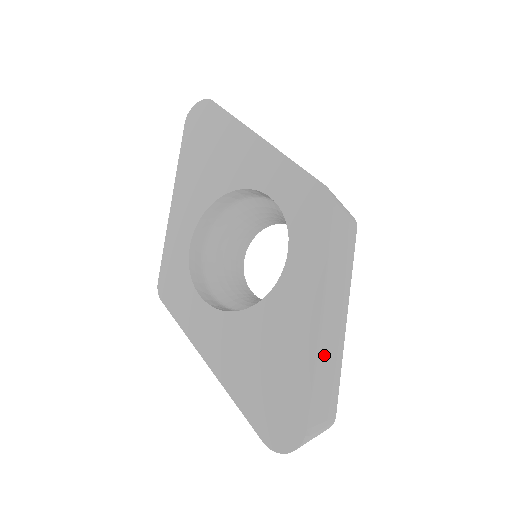
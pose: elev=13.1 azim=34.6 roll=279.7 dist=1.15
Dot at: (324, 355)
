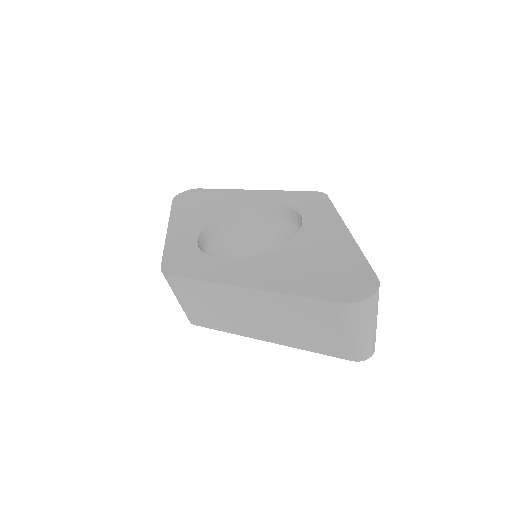
Dot at: occluded
